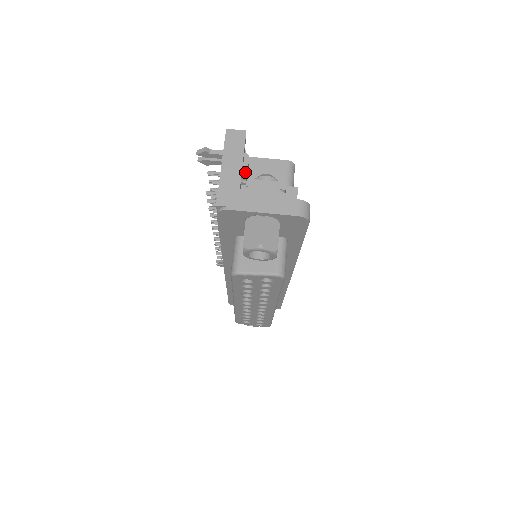
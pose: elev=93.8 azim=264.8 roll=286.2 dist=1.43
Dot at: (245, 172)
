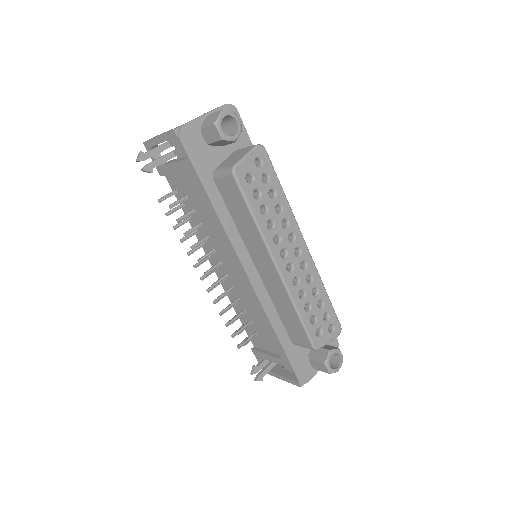
Dot at: occluded
